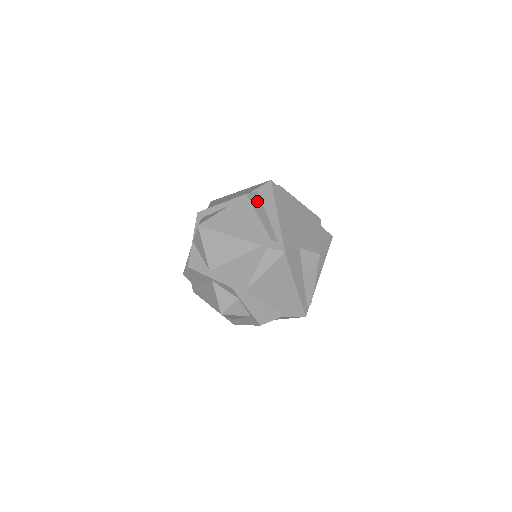
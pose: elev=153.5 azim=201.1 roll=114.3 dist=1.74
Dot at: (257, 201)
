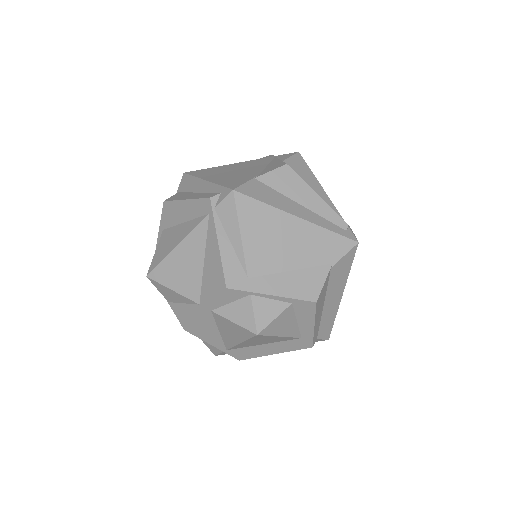
Dot at: (180, 196)
